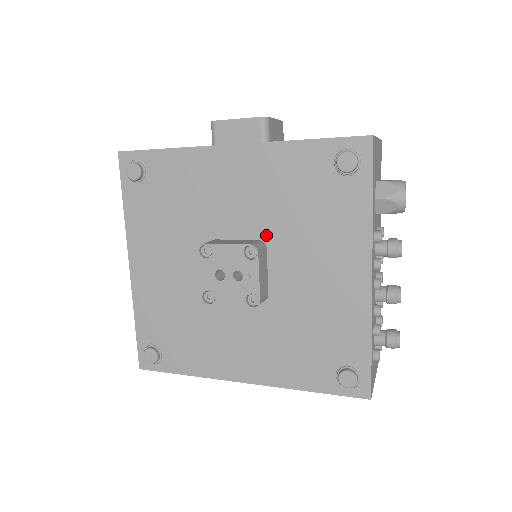
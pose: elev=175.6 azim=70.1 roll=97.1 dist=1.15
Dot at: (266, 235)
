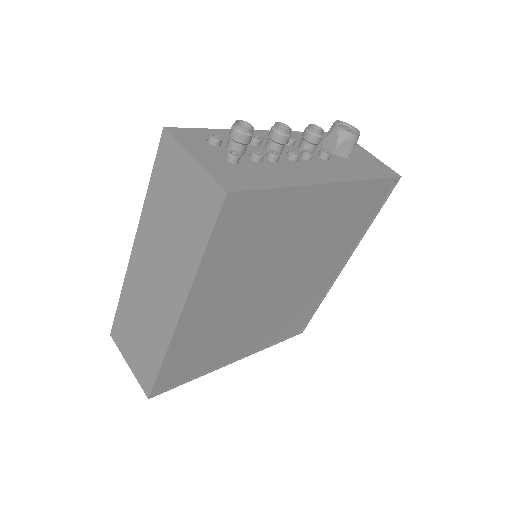
Dot at: occluded
